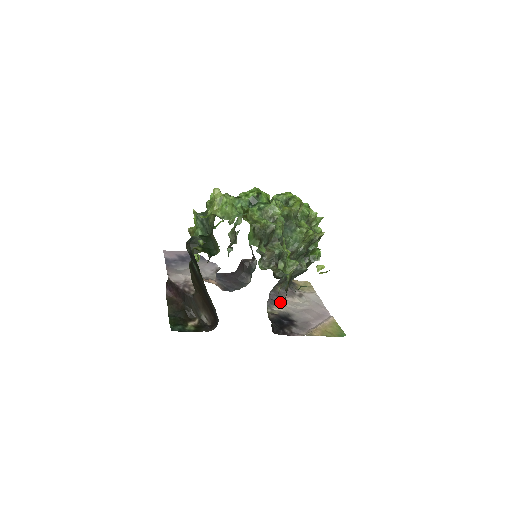
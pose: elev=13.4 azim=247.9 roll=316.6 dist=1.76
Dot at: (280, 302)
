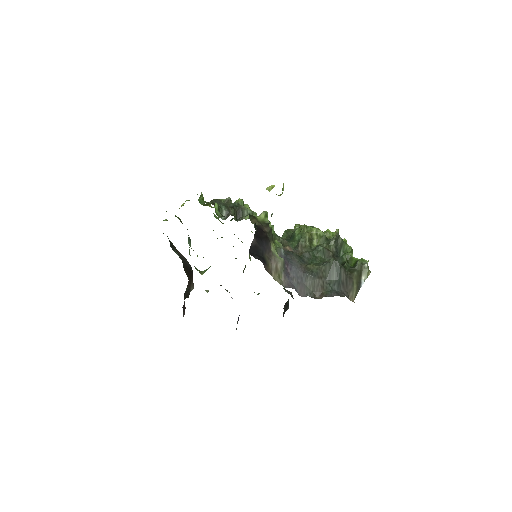
Dot at: occluded
